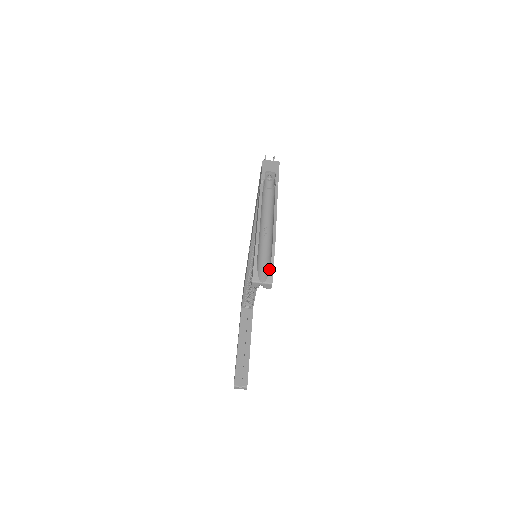
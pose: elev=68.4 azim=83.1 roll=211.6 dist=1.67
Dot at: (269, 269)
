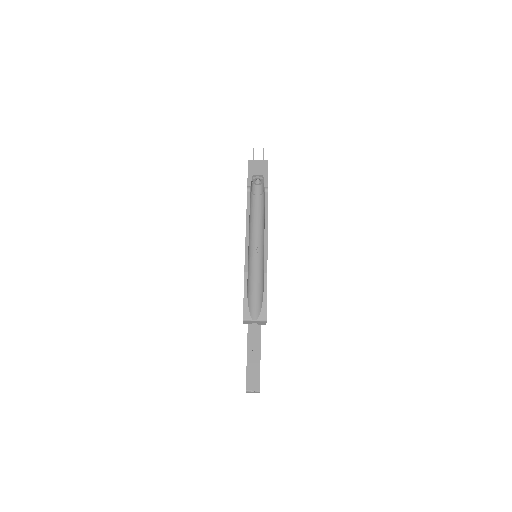
Dot at: (262, 303)
